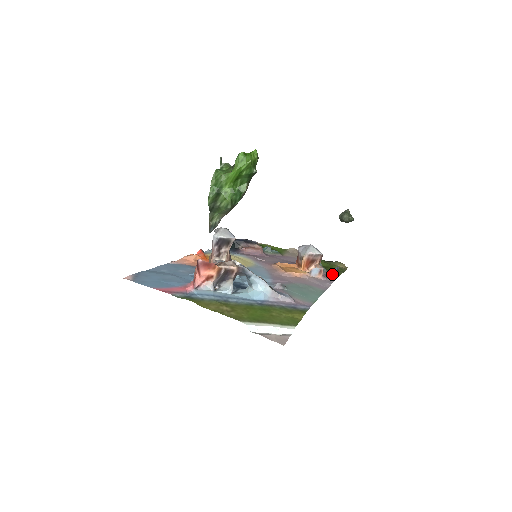
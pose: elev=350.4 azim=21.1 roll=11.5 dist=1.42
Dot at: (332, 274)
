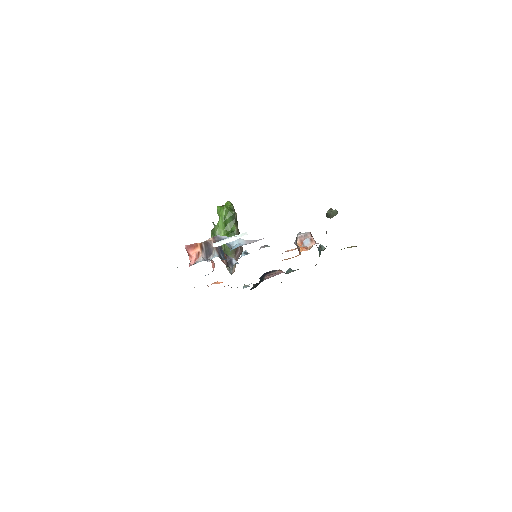
Dot at: occluded
